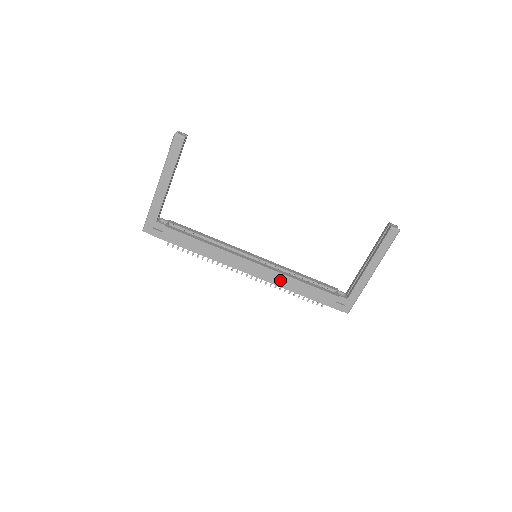
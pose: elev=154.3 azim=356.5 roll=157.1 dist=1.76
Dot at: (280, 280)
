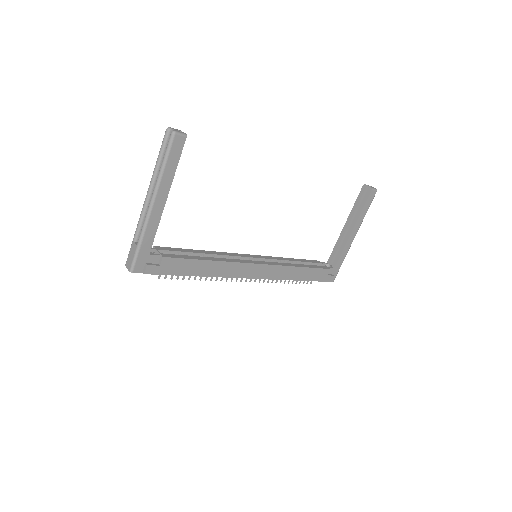
Dot at: (283, 273)
